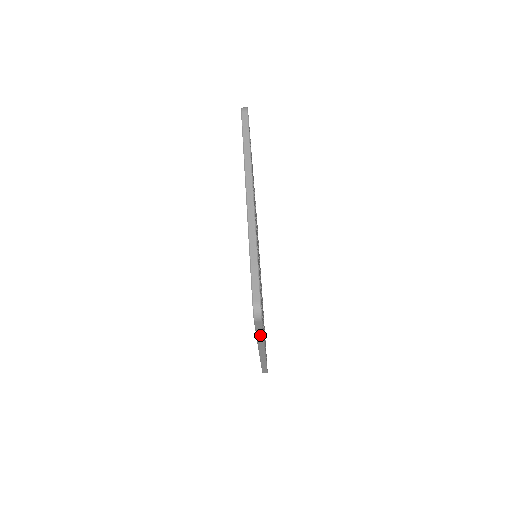
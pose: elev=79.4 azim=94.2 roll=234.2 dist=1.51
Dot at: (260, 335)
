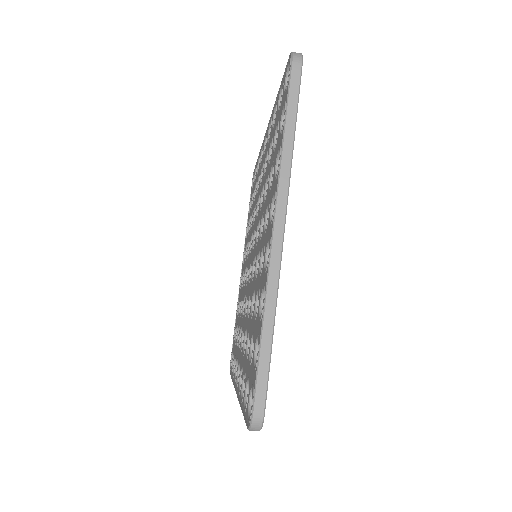
Dot at: occluded
